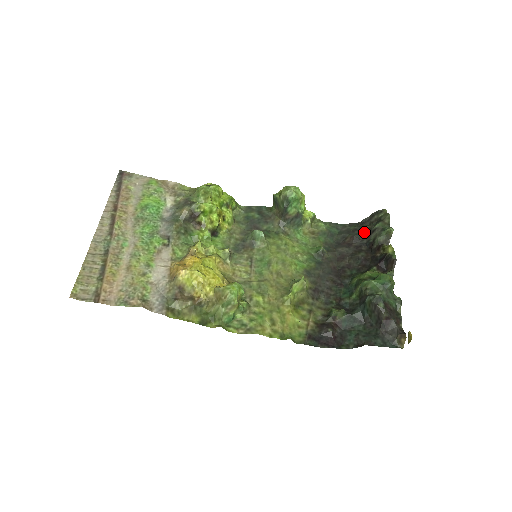
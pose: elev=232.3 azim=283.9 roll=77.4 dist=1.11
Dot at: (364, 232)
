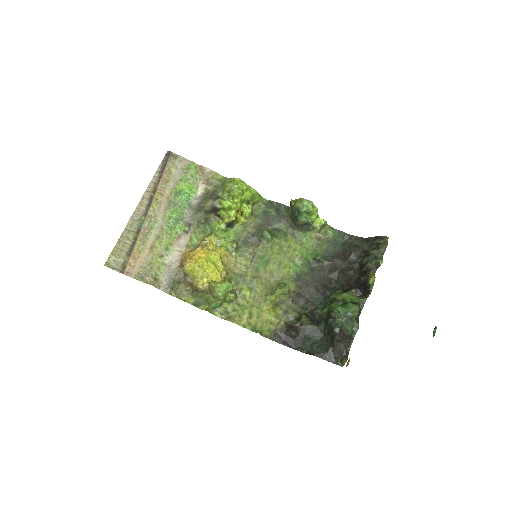
Dot at: (362, 251)
